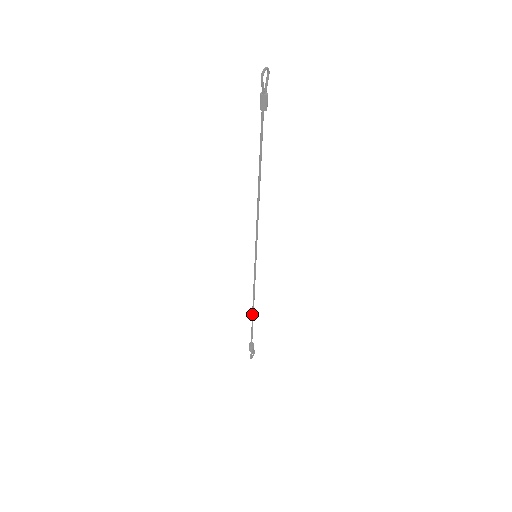
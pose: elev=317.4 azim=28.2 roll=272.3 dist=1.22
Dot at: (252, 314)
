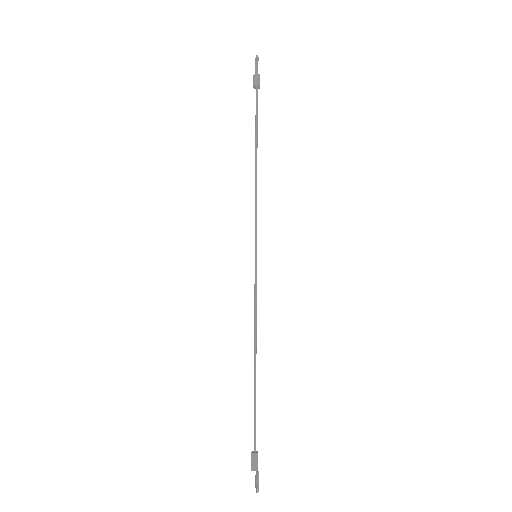
Dot at: (254, 371)
